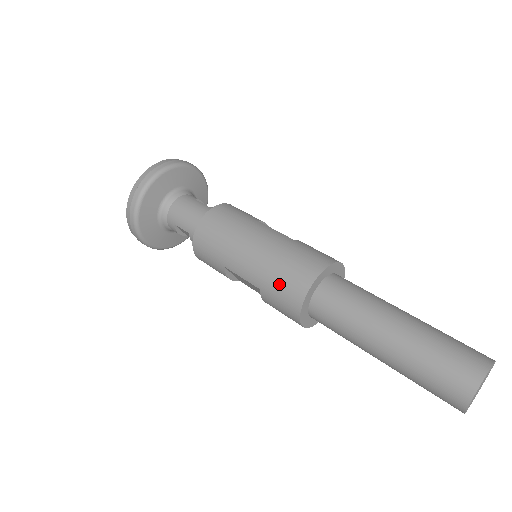
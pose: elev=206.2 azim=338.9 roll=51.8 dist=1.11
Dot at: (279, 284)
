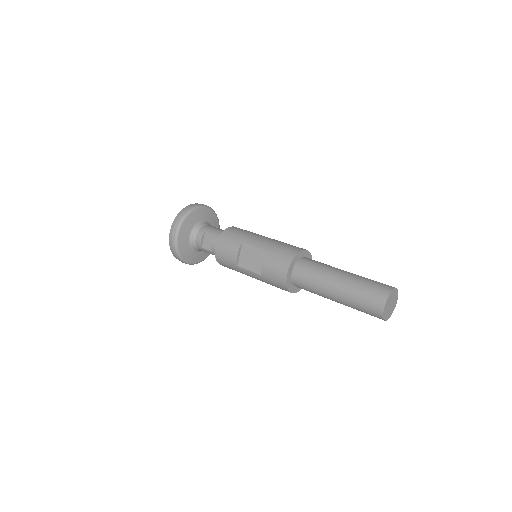
Dot at: (283, 247)
